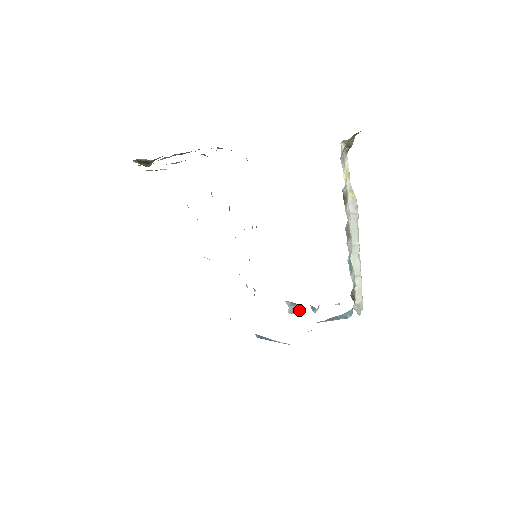
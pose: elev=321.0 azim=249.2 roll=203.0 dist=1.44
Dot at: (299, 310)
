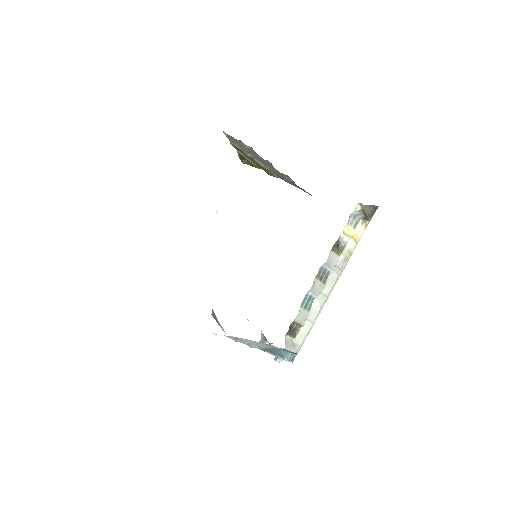
Dot at: occluded
